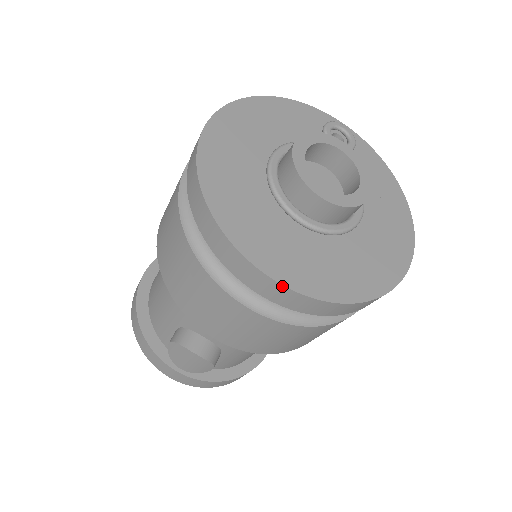
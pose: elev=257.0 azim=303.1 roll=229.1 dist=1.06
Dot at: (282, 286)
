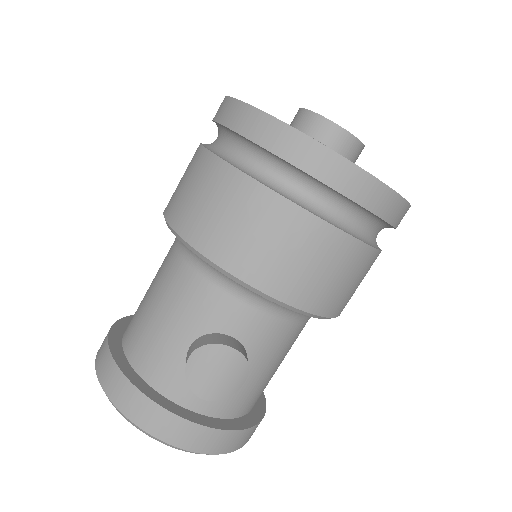
Dot at: (355, 166)
